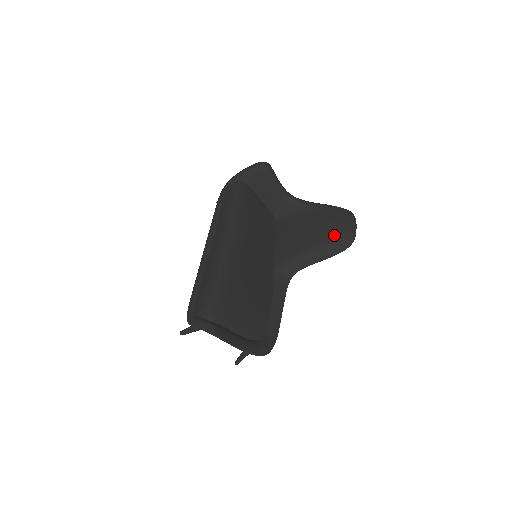
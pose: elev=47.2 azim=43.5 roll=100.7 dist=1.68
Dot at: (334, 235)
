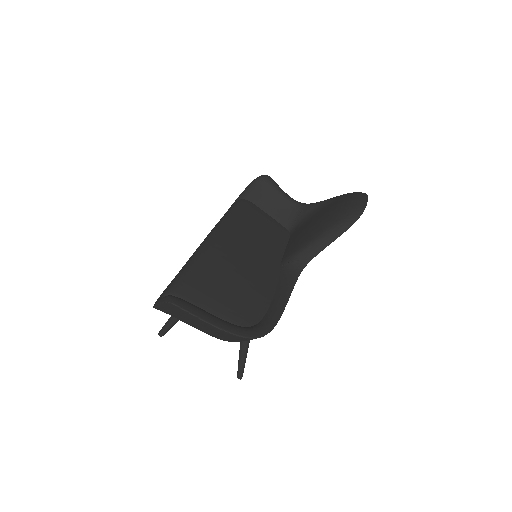
Dot at: (340, 212)
